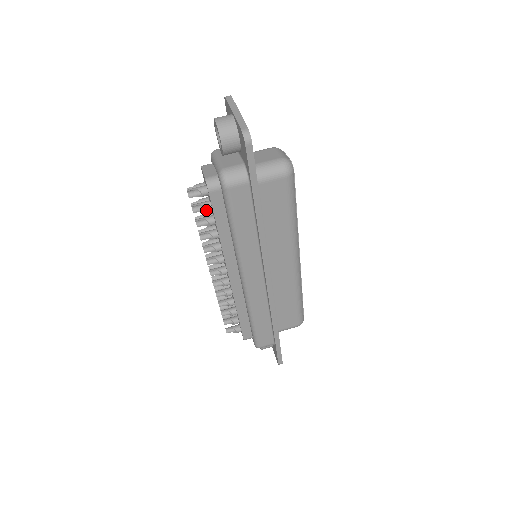
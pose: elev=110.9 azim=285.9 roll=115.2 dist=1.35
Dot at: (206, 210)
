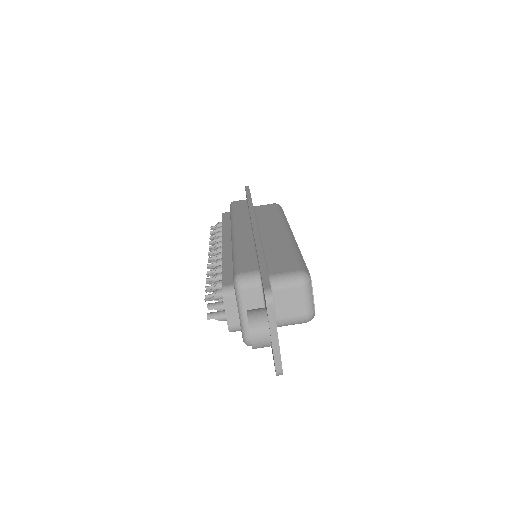
Dot at: (222, 310)
